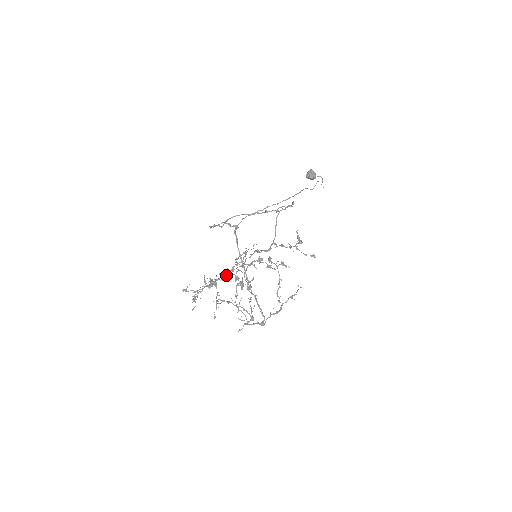
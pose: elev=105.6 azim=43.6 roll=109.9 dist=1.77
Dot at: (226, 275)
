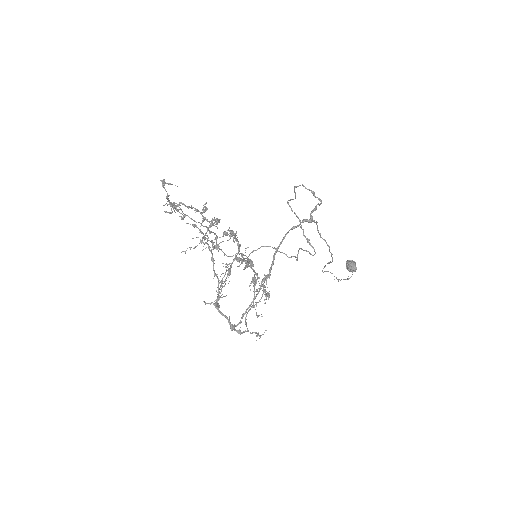
Dot at: occluded
